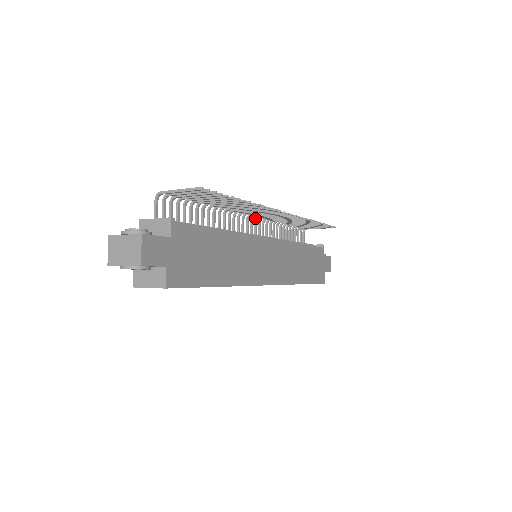
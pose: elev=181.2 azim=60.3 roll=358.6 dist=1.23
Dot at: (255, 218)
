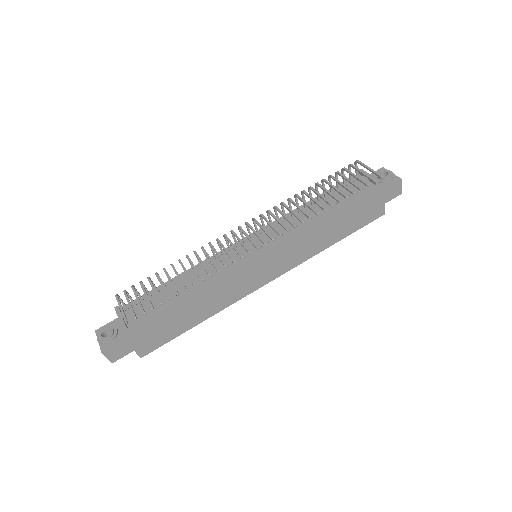
Dot at: (252, 219)
